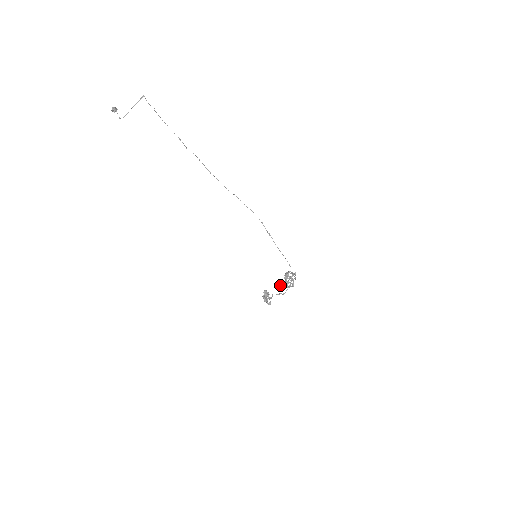
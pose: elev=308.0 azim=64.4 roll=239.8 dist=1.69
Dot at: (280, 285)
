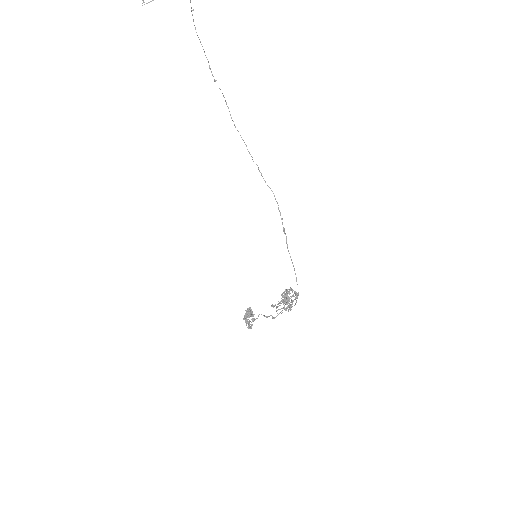
Dot at: occluded
